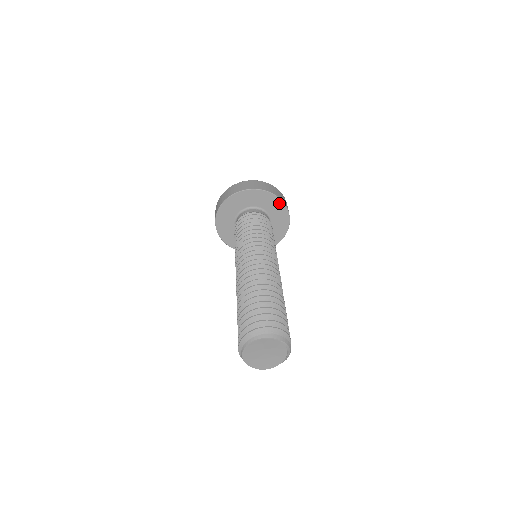
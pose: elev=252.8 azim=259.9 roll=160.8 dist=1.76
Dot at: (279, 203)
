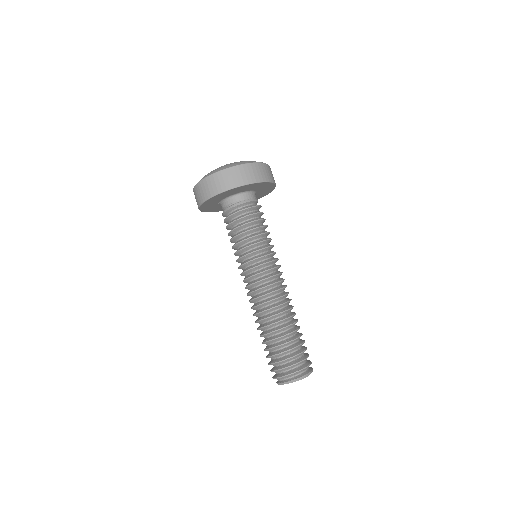
Dot at: (261, 184)
